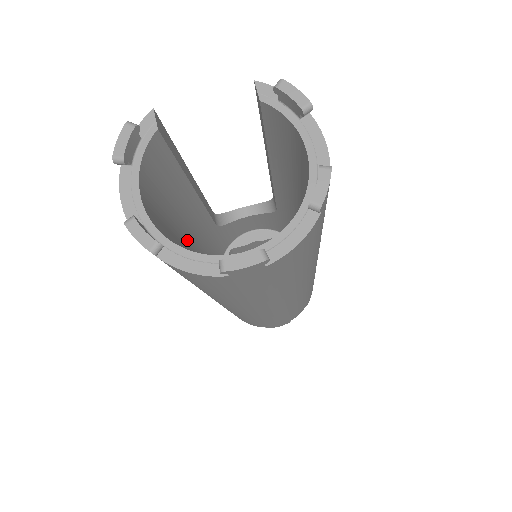
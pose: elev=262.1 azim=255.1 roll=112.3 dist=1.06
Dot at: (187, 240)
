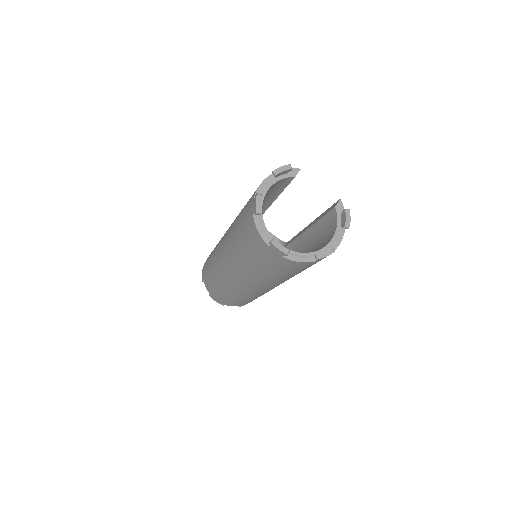
Dot at: occluded
